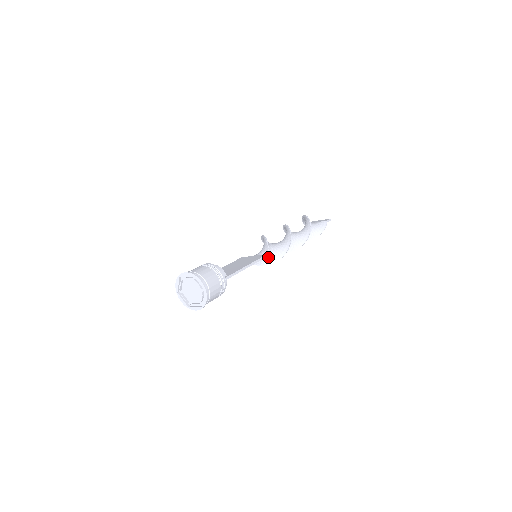
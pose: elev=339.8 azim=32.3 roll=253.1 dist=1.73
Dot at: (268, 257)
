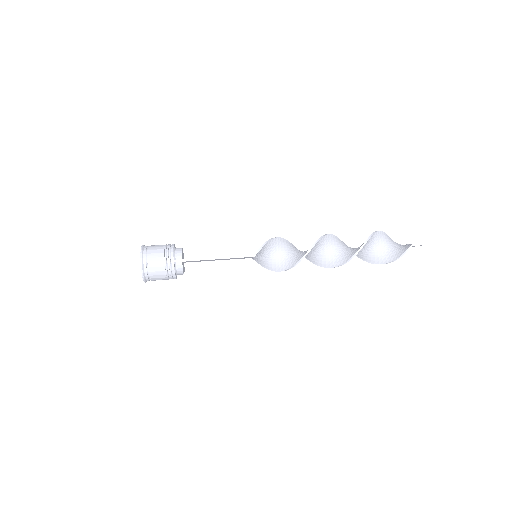
Dot at: (278, 262)
